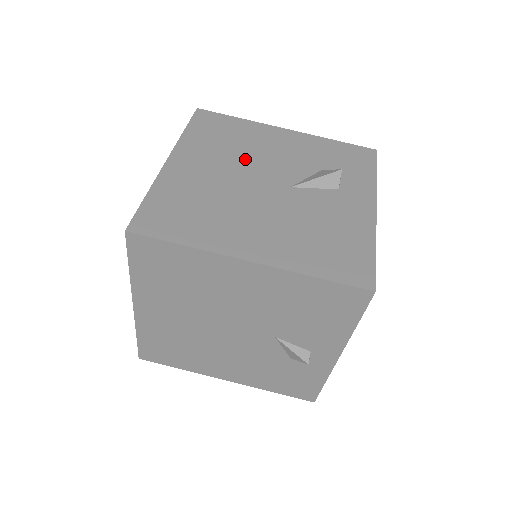
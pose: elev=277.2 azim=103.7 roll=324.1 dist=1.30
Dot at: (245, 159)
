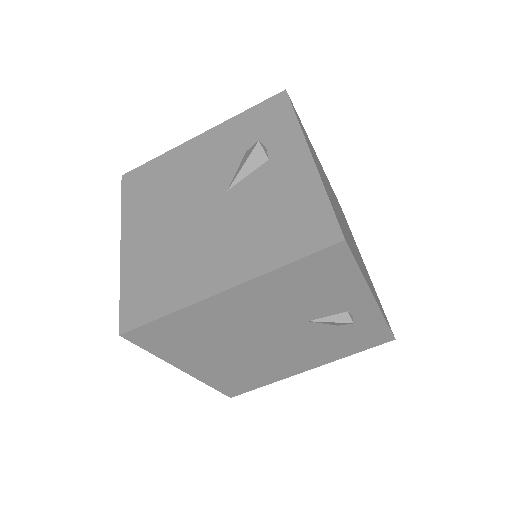
Dot at: (179, 194)
